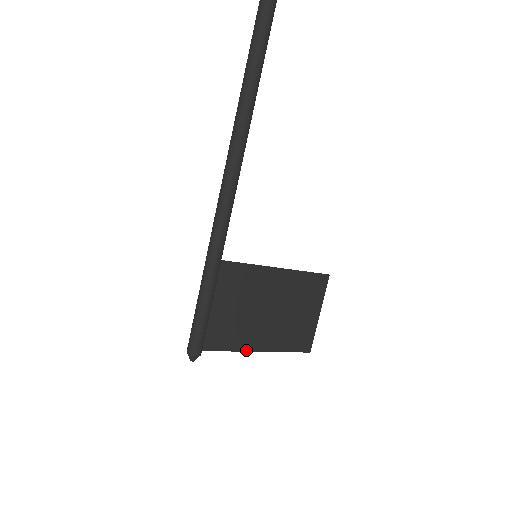
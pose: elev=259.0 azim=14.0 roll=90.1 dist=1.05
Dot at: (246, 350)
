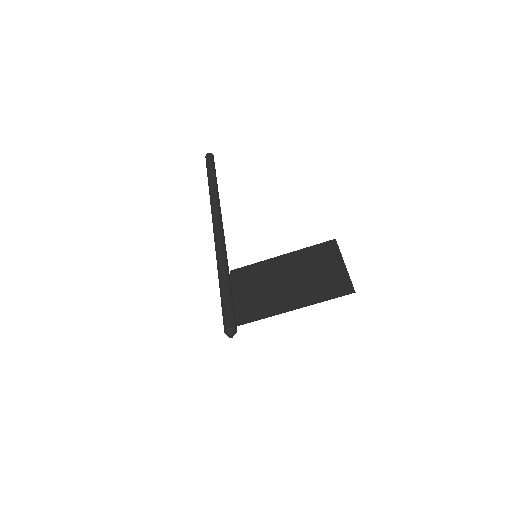
Dot at: (279, 313)
